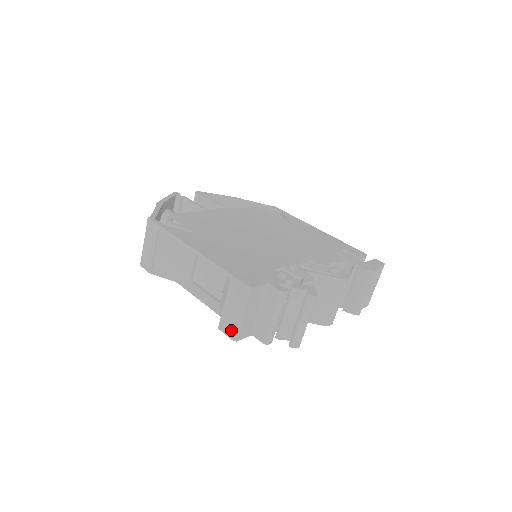
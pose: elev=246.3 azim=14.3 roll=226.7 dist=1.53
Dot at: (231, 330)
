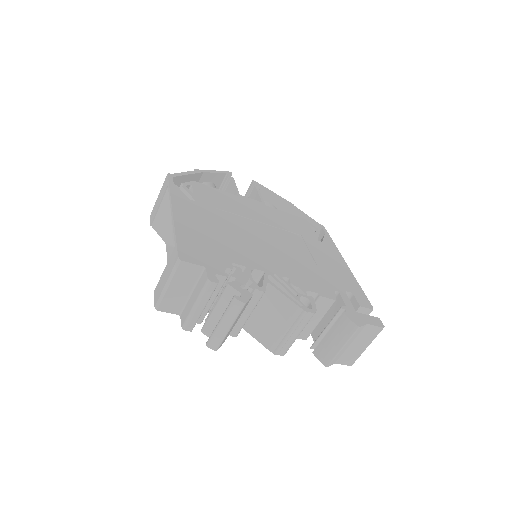
Dot at: (157, 297)
